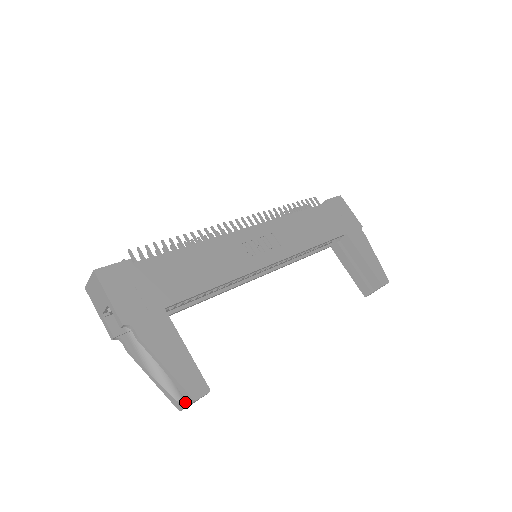
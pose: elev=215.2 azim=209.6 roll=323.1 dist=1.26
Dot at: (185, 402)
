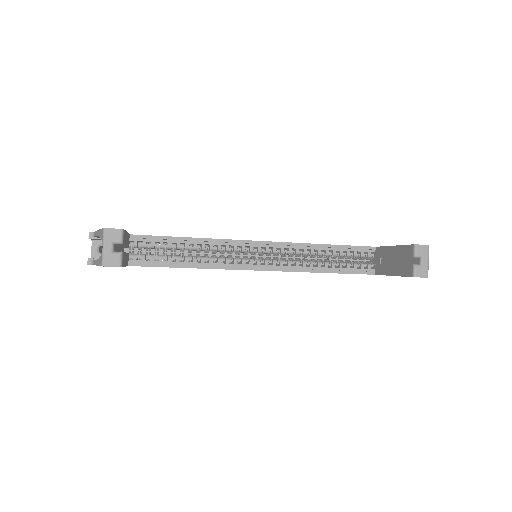
Dot at: (103, 246)
